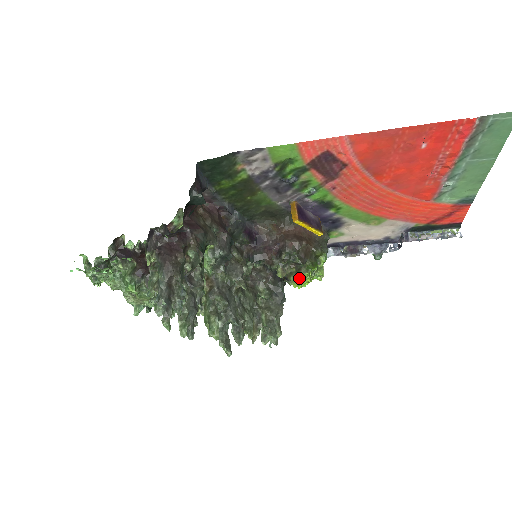
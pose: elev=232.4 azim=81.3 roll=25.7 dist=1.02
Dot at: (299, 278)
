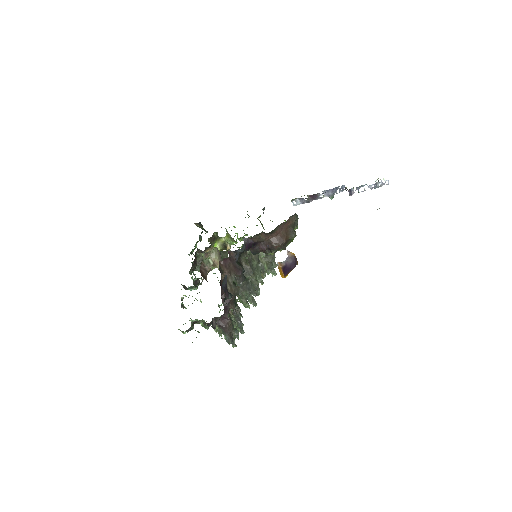
Dot at: occluded
